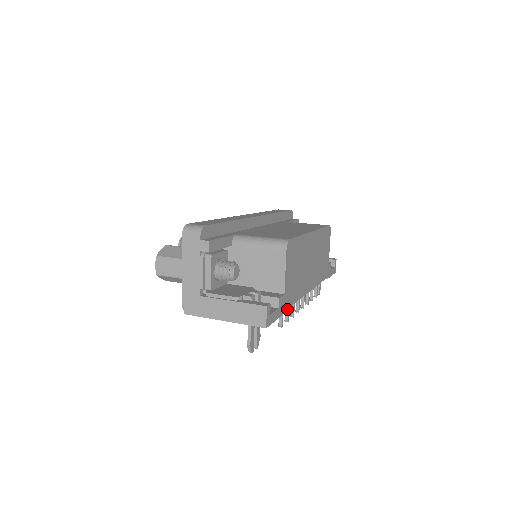
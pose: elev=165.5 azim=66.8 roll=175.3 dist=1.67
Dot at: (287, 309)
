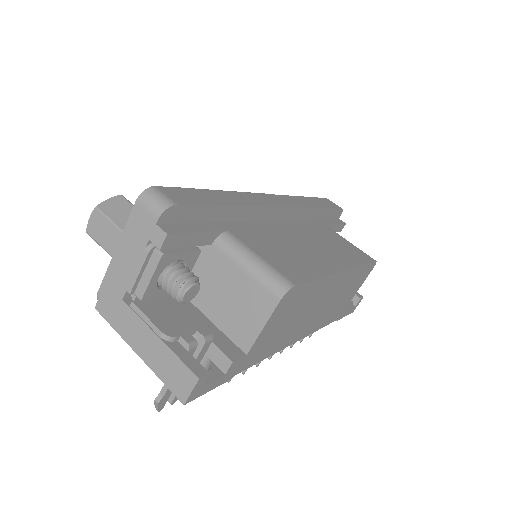
Dot at: occluded
